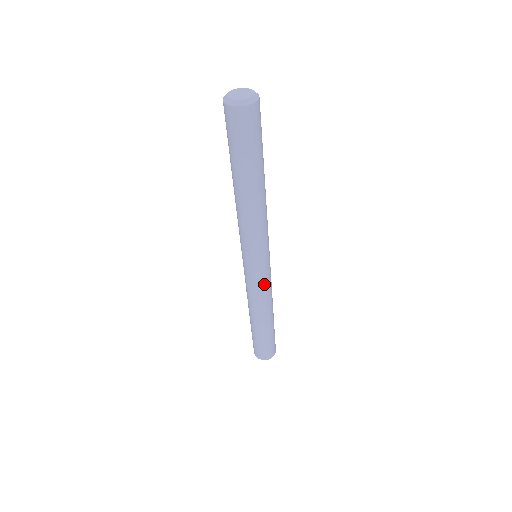
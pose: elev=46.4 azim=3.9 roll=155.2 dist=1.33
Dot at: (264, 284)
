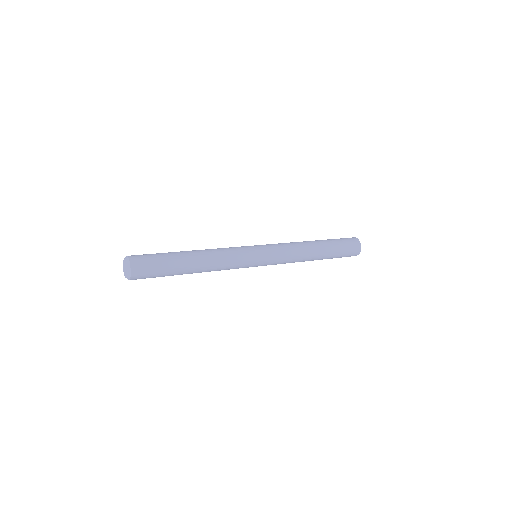
Dot at: (280, 260)
